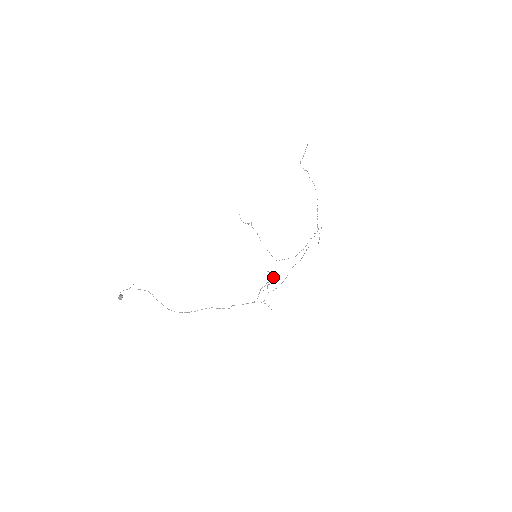
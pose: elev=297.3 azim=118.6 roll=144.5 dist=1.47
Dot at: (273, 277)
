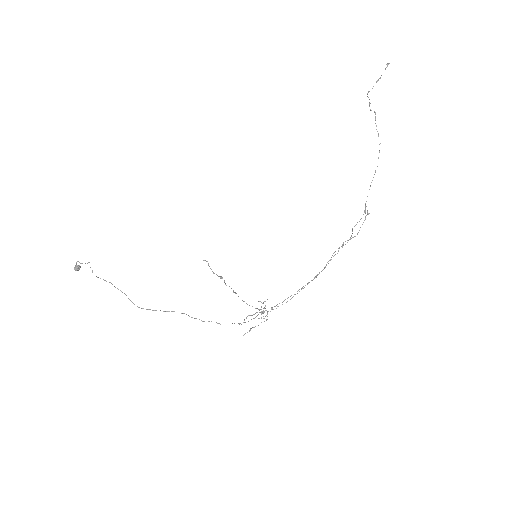
Dot at: (265, 310)
